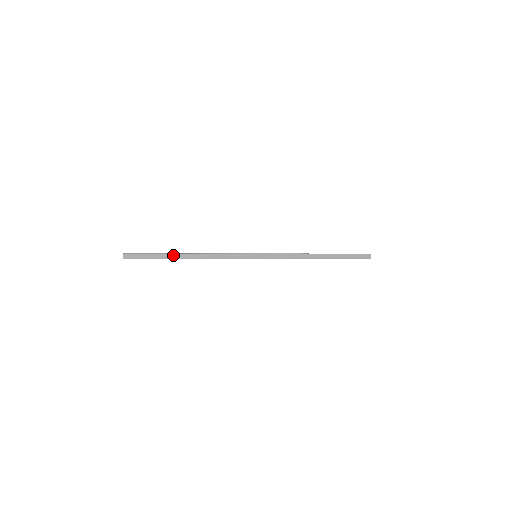
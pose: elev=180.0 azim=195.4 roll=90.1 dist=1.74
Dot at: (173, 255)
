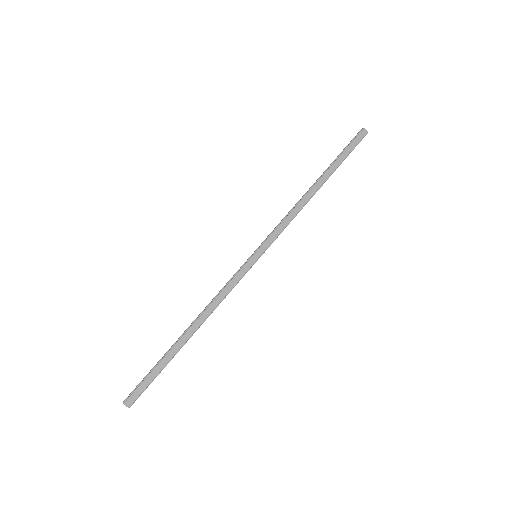
Dot at: (174, 349)
